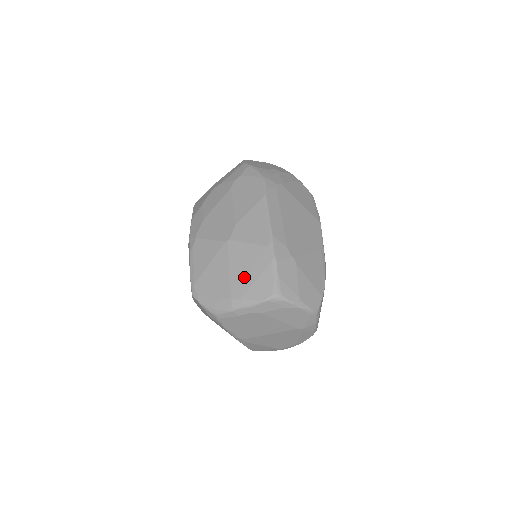
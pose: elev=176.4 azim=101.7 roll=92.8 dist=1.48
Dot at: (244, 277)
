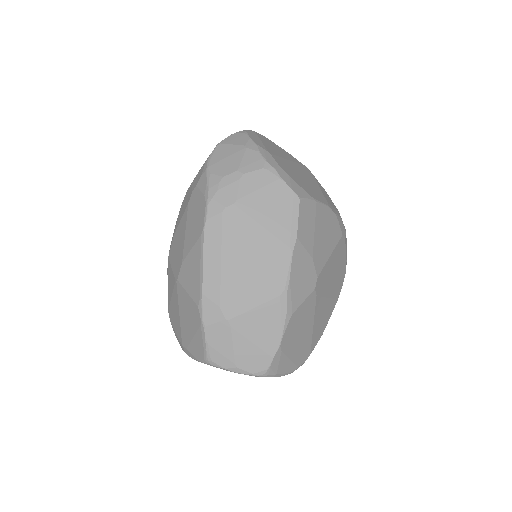
Dot at: (187, 328)
